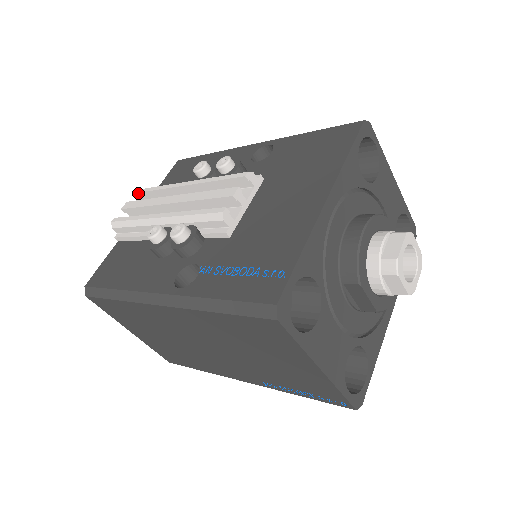
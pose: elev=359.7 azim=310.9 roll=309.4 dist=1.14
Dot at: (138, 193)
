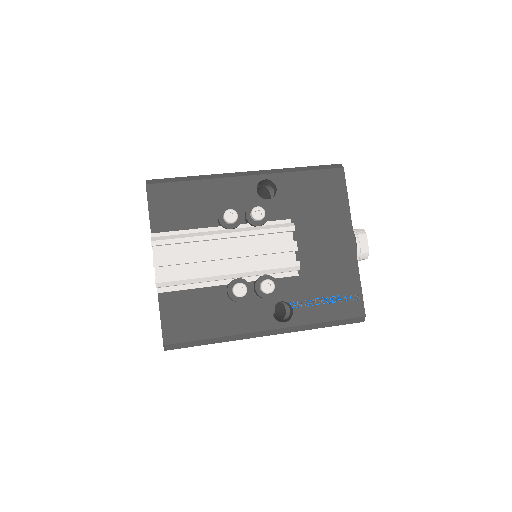
Dot at: (159, 245)
